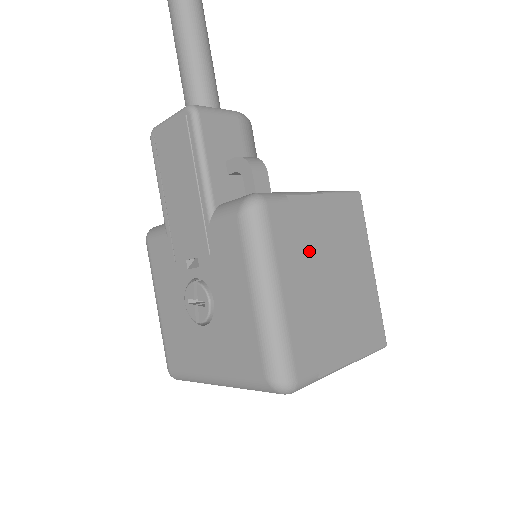
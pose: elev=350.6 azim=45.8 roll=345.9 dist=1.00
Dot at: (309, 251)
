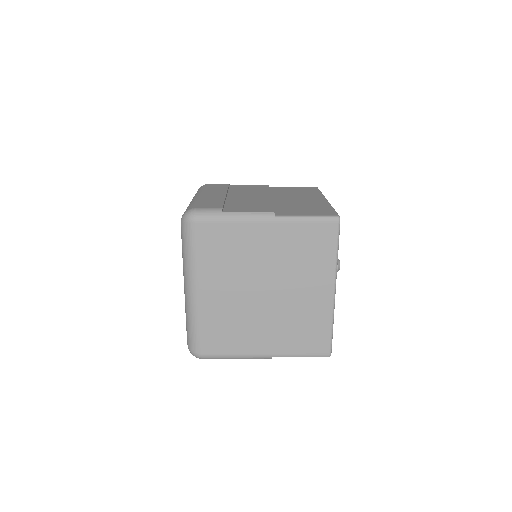
Dot at: (242, 192)
